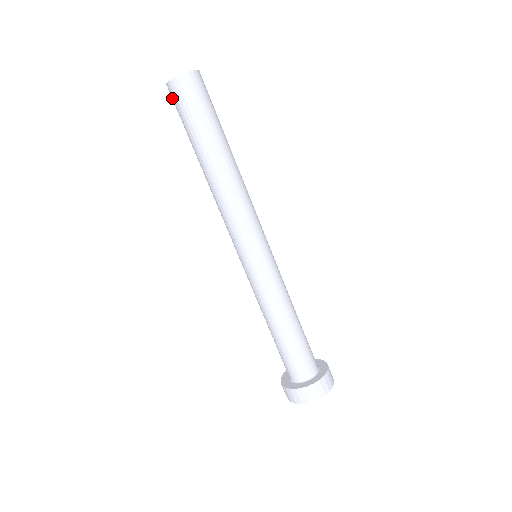
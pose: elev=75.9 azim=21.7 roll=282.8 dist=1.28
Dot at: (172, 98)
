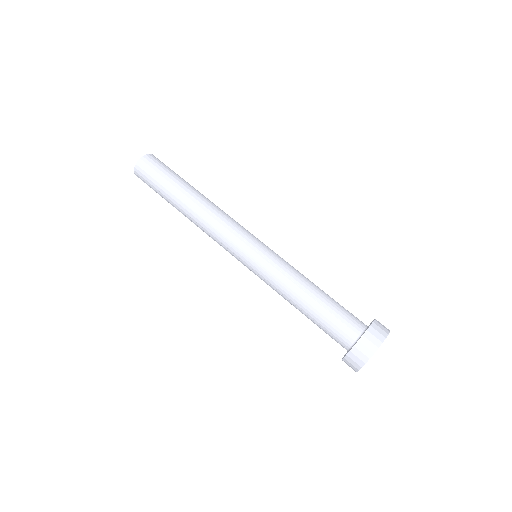
Dot at: (145, 167)
